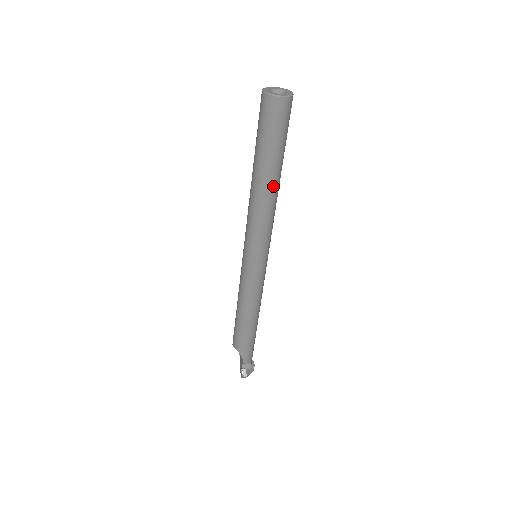
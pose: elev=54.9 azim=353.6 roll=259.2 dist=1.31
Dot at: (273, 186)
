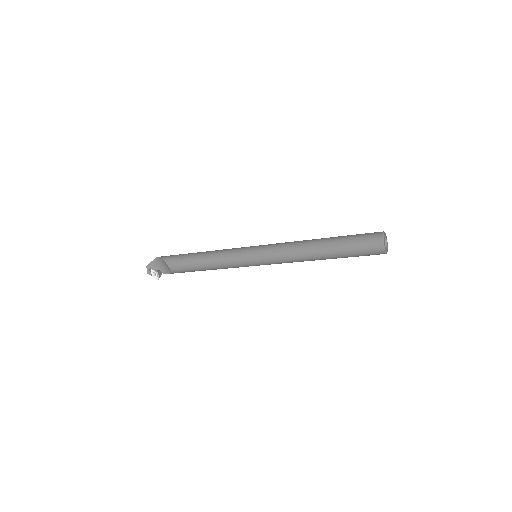
Dot at: occluded
